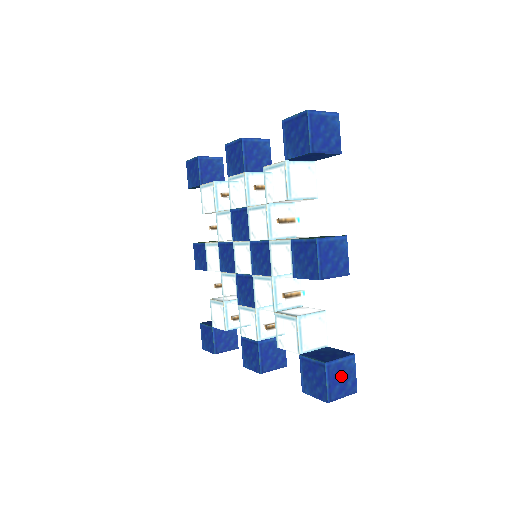
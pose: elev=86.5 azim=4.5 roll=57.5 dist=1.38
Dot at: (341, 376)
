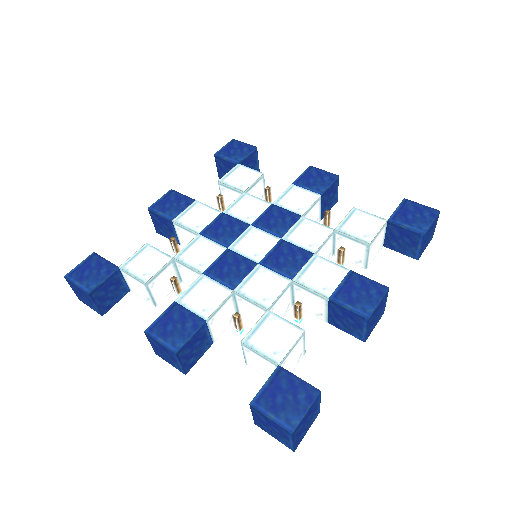
Dot at: occluded
